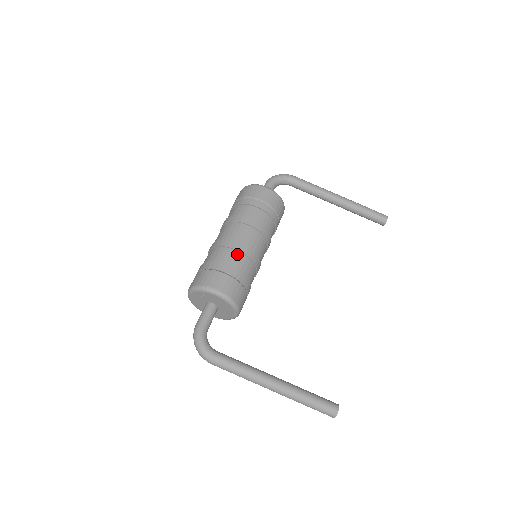
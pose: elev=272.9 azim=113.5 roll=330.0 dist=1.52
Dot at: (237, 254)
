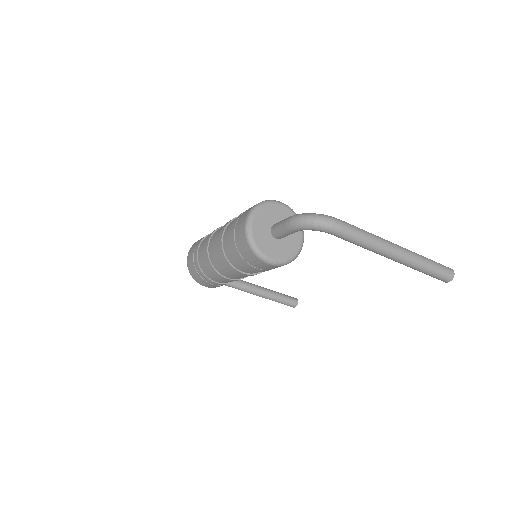
Dot at: (224, 280)
